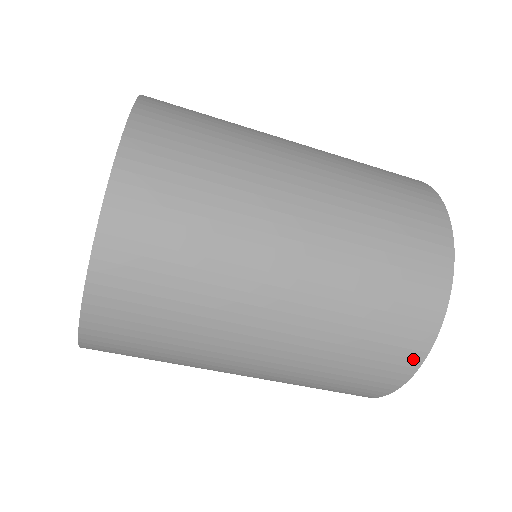
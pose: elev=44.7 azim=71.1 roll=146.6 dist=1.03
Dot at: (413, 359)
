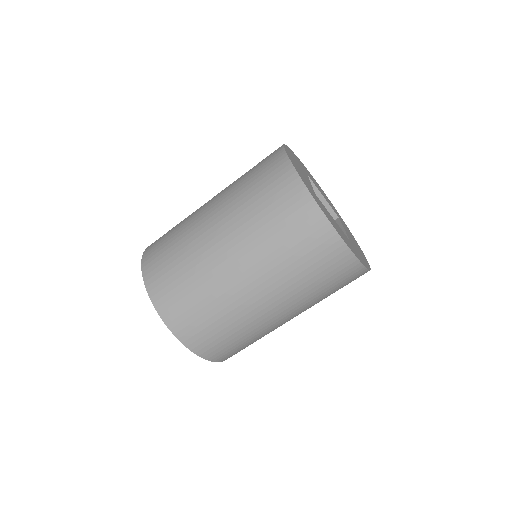
Dot at: (281, 160)
